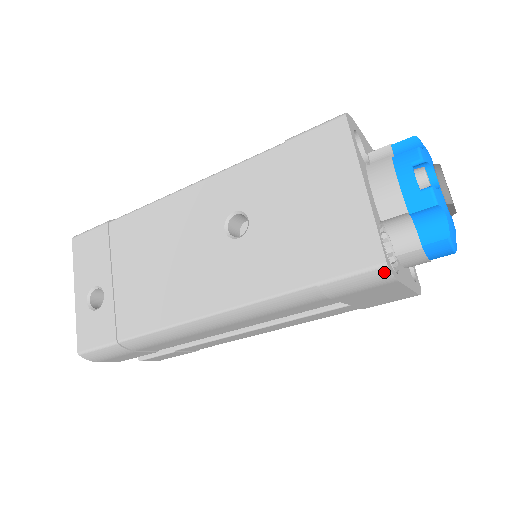
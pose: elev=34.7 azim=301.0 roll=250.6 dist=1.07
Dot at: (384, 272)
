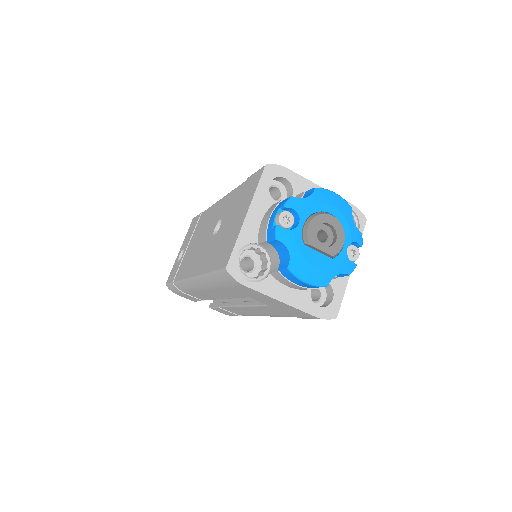
Dot at: (228, 274)
